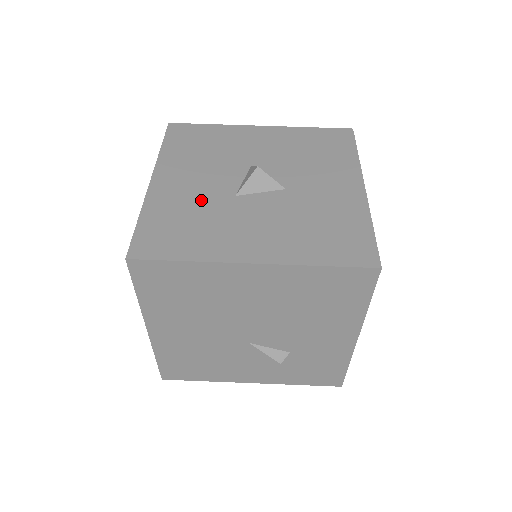
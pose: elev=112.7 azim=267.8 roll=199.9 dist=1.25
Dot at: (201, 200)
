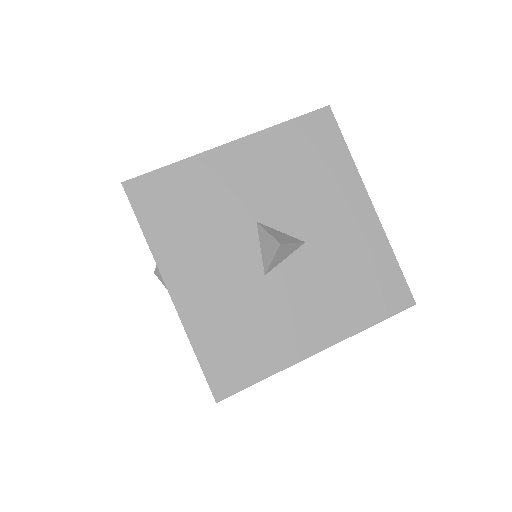
Dot at: (237, 297)
